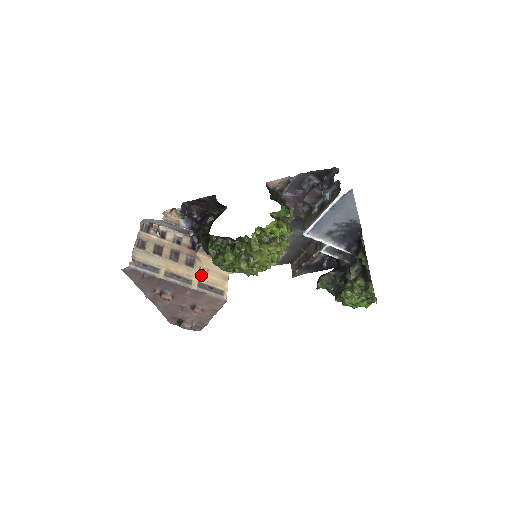
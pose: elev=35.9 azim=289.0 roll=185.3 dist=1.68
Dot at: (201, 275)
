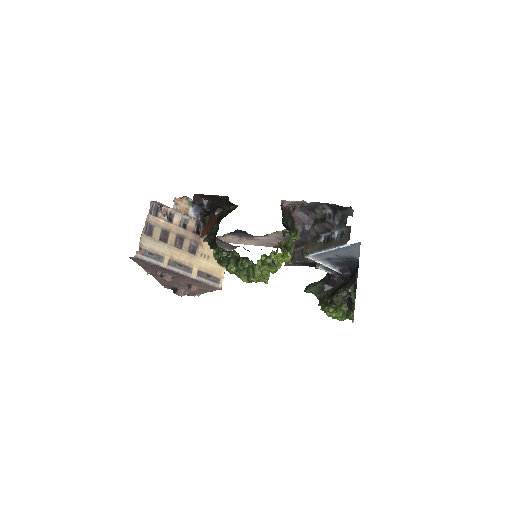
Dot at: (201, 263)
